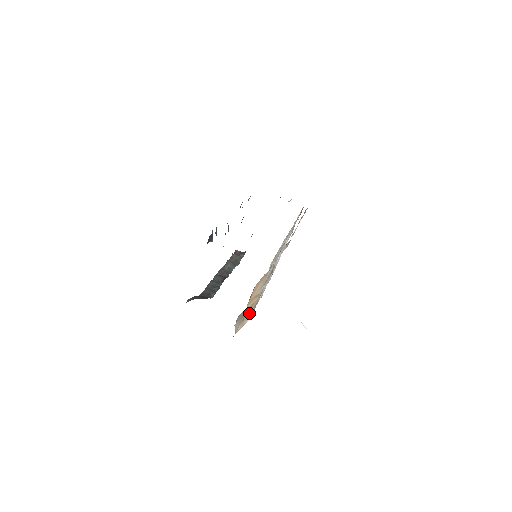
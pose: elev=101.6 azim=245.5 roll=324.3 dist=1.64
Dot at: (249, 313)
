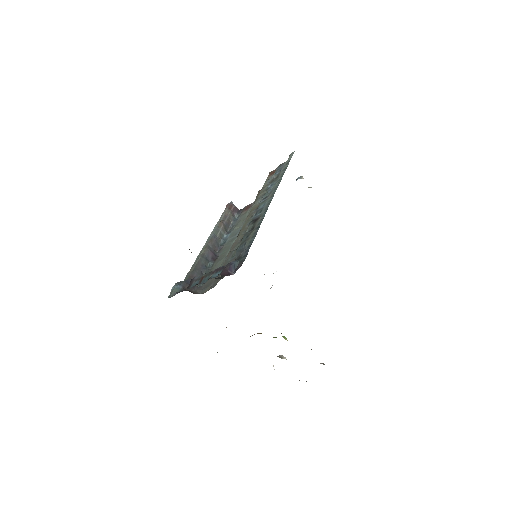
Dot at: occluded
